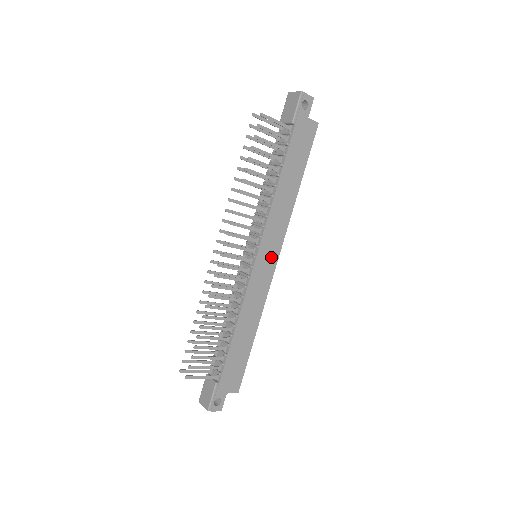
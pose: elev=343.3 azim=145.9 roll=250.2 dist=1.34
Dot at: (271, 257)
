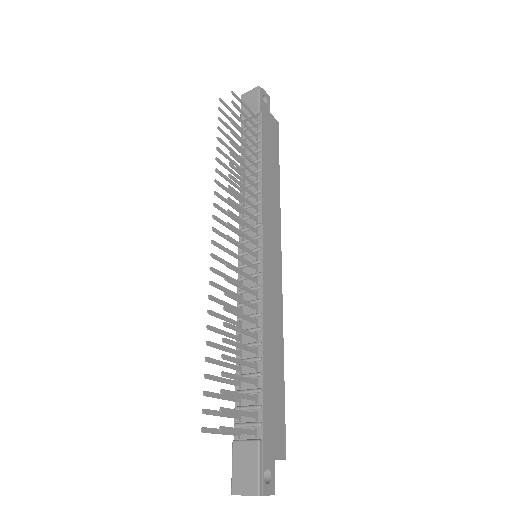
Dot at: (275, 253)
